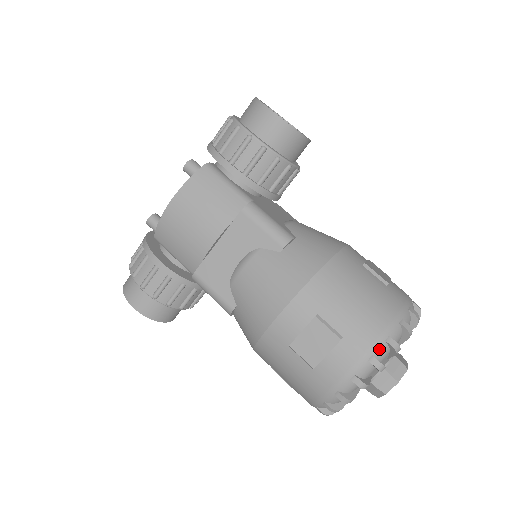
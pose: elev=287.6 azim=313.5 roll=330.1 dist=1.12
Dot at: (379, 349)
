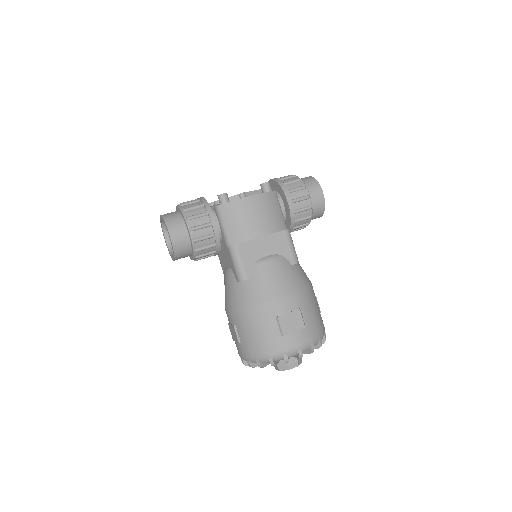
Dot at: (316, 342)
